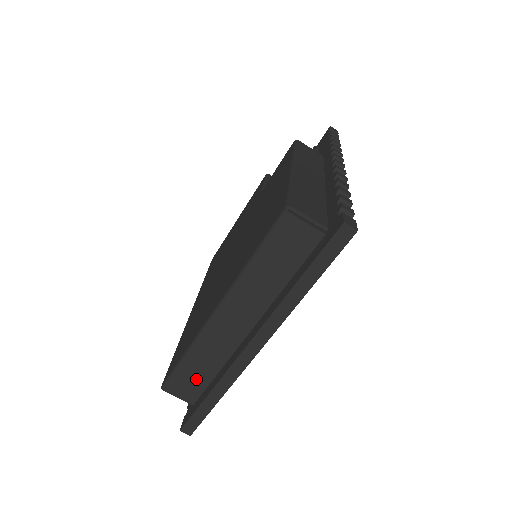
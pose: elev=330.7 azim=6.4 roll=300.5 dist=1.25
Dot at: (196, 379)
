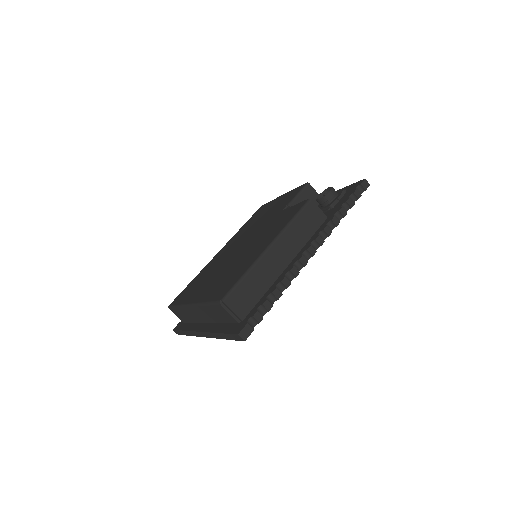
Dot at: (183, 317)
